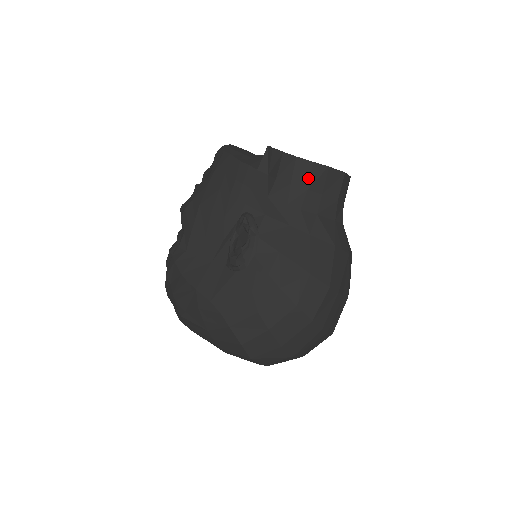
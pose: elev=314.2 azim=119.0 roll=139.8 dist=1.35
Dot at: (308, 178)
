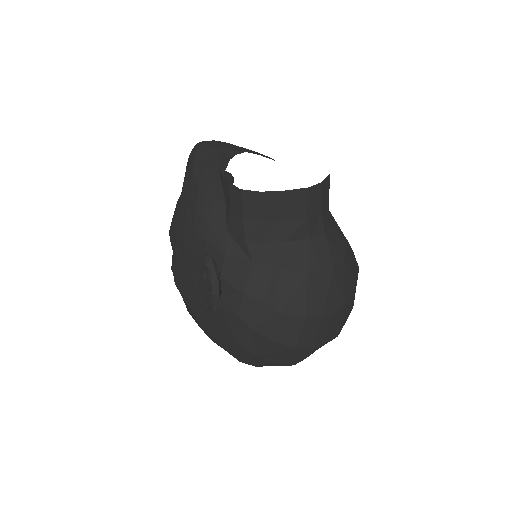
Dot at: (260, 209)
